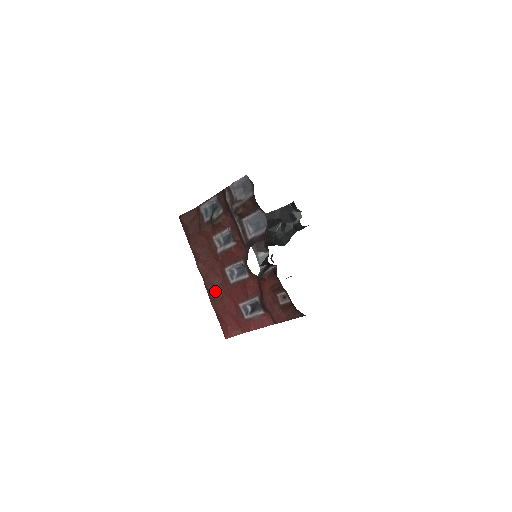
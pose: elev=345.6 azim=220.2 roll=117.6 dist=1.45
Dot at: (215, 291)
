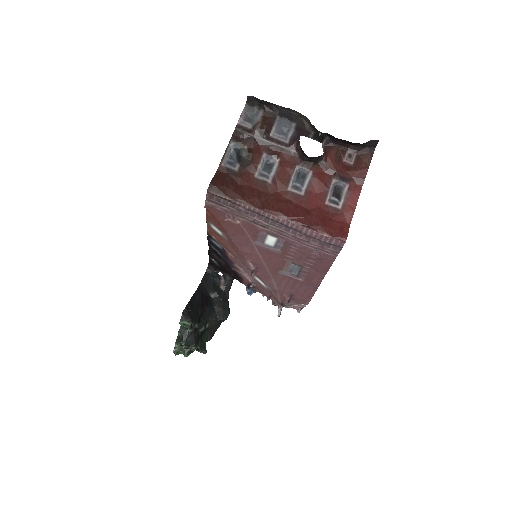
Dot at: (298, 213)
